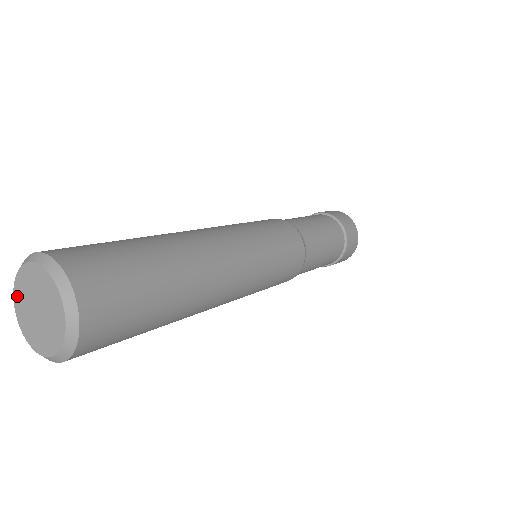
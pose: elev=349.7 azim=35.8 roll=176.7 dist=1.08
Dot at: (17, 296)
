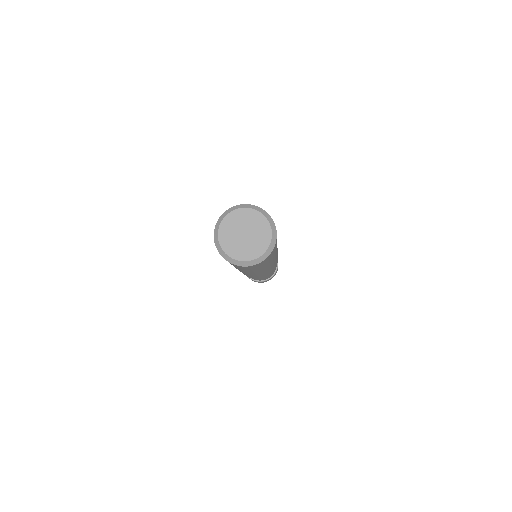
Dot at: (226, 247)
